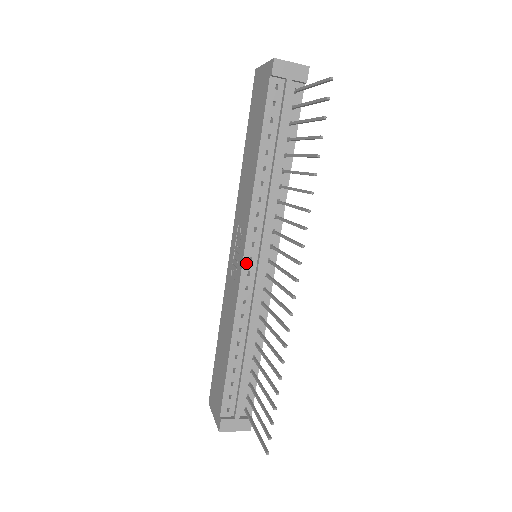
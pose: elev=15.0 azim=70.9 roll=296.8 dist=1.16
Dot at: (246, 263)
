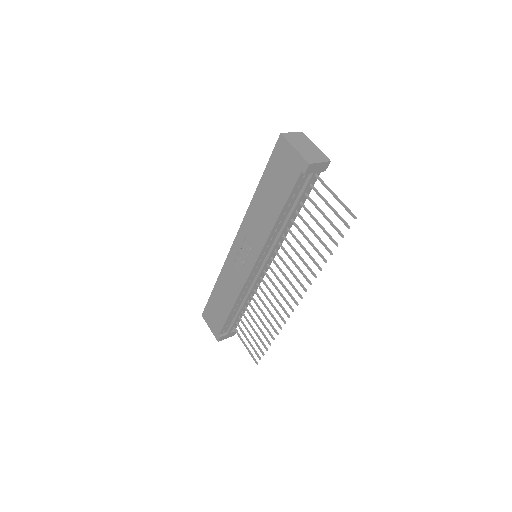
Dot at: (253, 270)
